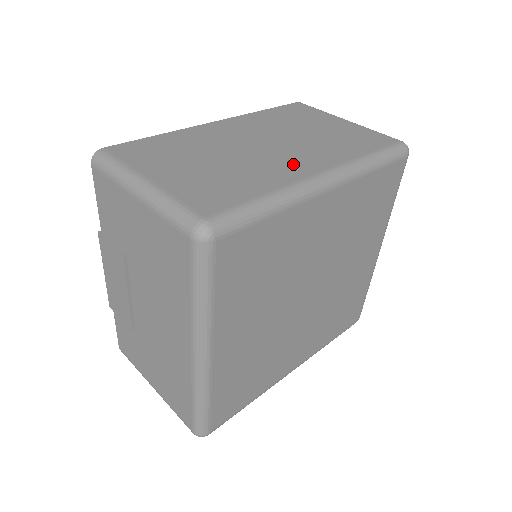
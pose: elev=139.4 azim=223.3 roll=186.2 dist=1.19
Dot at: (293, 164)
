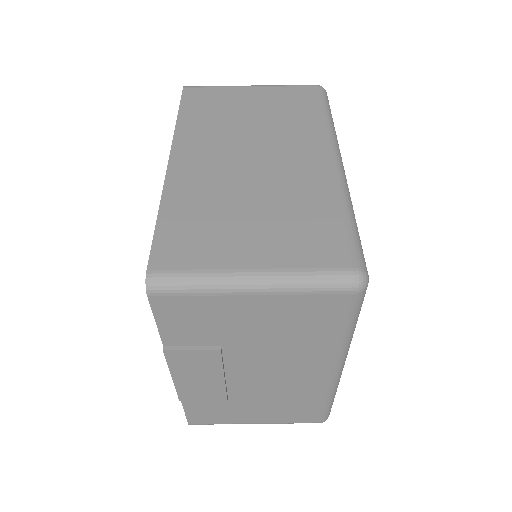
Dot at: (304, 164)
